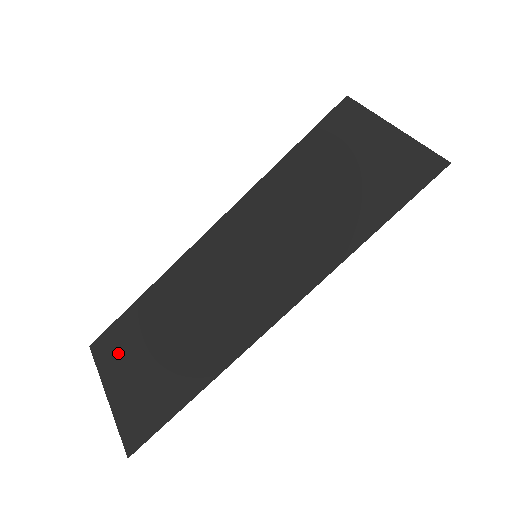
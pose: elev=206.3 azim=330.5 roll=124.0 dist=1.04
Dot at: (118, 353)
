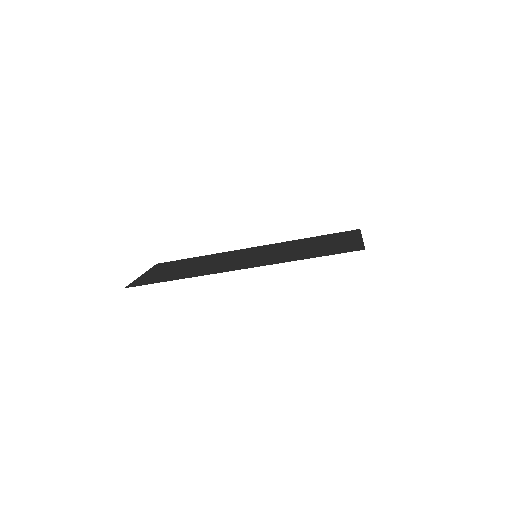
Dot at: (164, 267)
